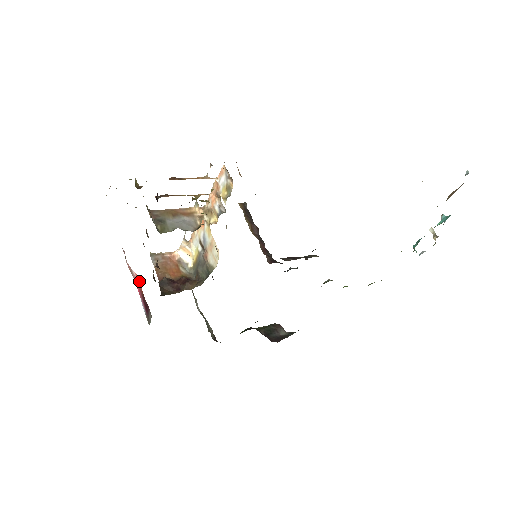
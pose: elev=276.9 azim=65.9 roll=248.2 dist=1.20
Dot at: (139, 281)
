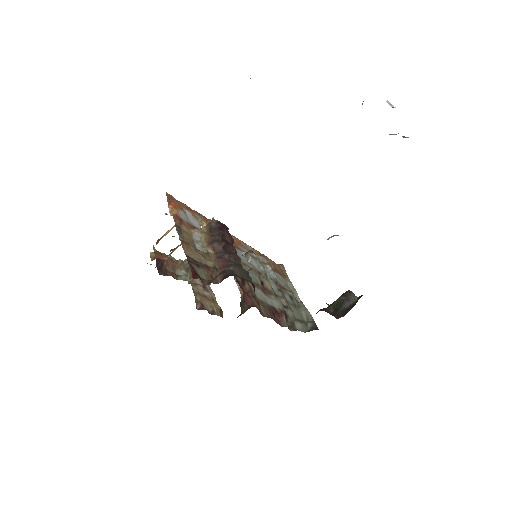
Dot at: occluded
